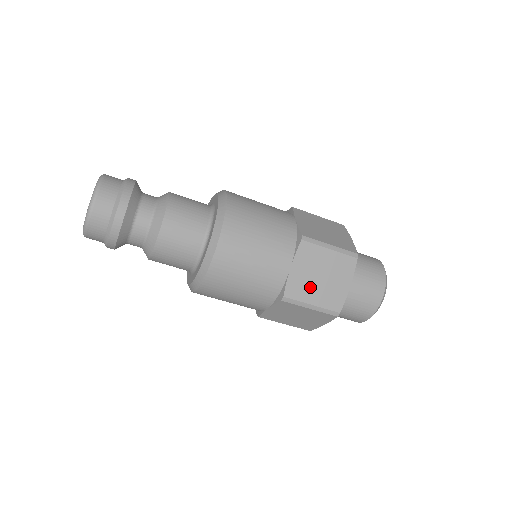
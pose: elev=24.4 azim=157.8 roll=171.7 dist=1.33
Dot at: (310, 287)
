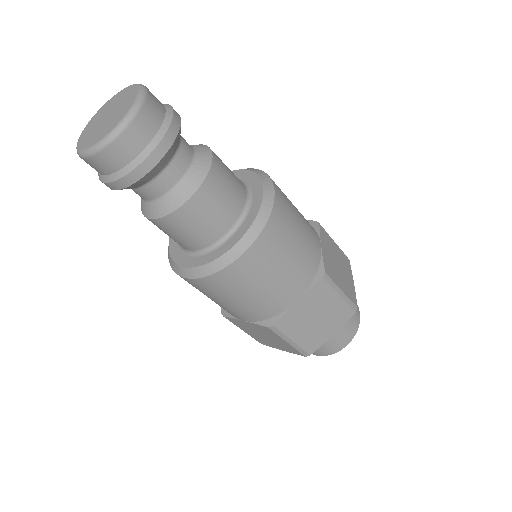
Dot at: (301, 324)
